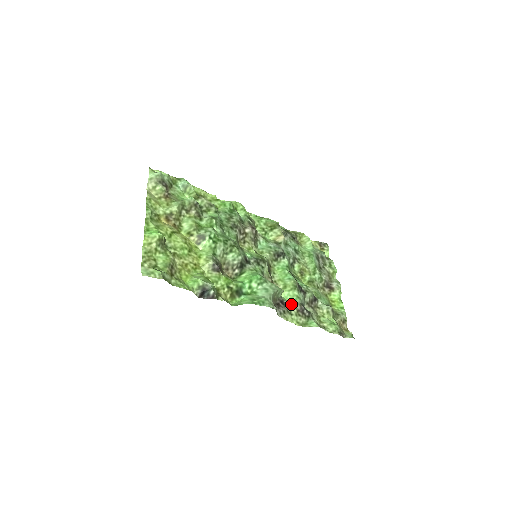
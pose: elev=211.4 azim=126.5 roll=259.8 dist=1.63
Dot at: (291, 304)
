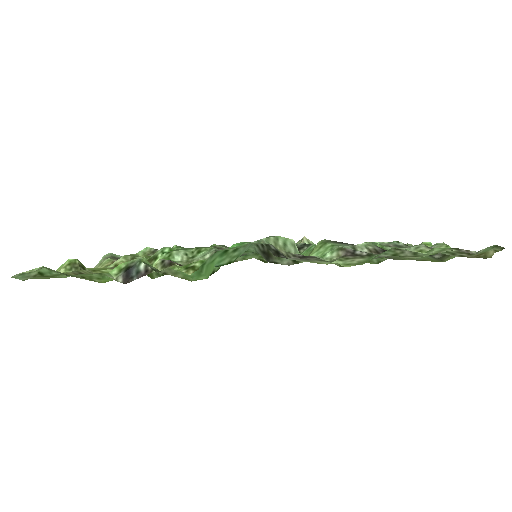
Dot at: (326, 257)
